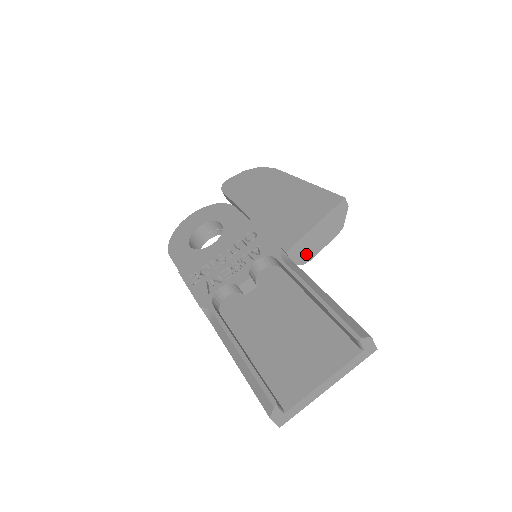
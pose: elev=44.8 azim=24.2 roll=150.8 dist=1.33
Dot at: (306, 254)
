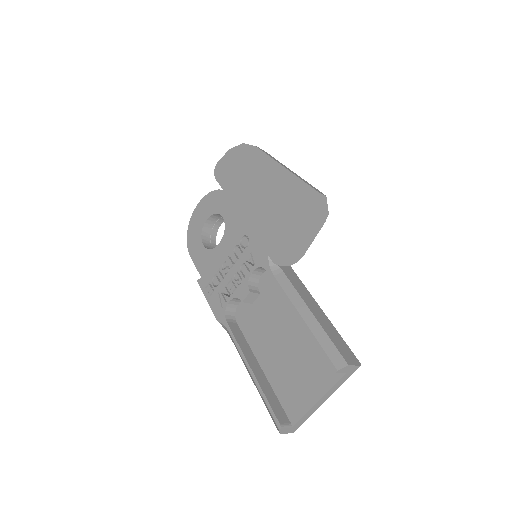
Dot at: (297, 253)
